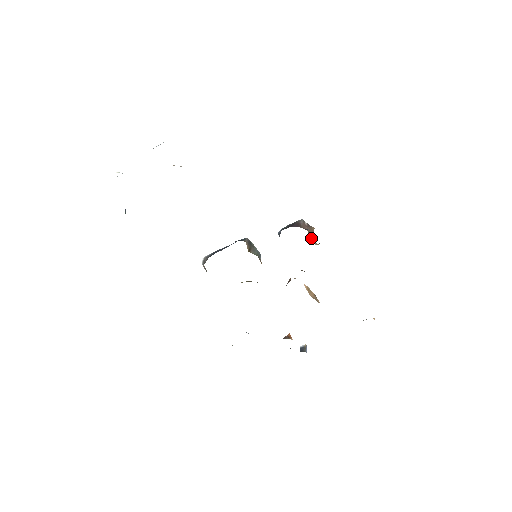
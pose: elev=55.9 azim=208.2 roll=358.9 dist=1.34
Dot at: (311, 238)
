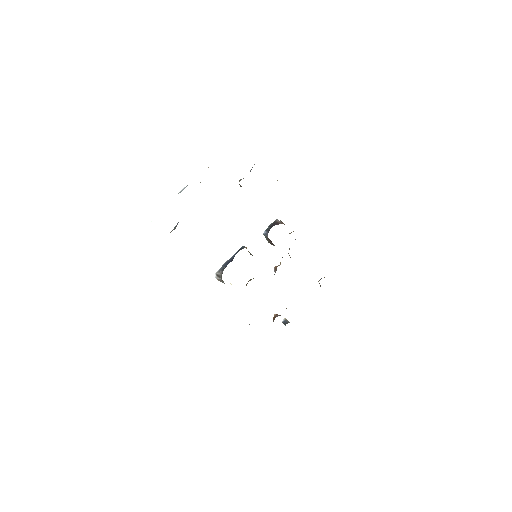
Dot at: occluded
